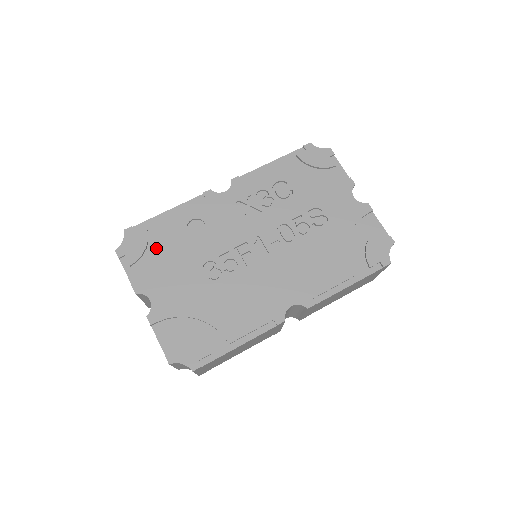
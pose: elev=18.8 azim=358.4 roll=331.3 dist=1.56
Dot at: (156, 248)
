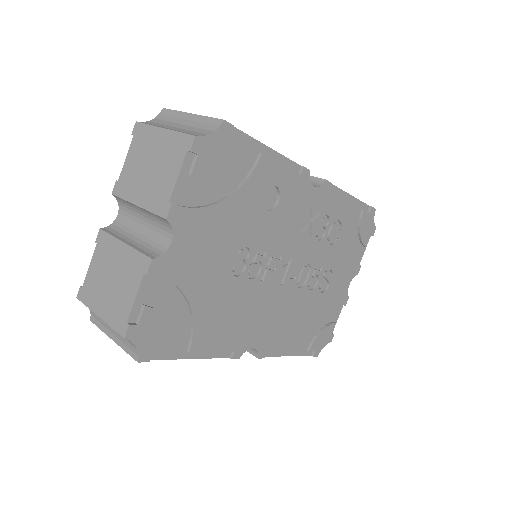
Dot at: (226, 180)
